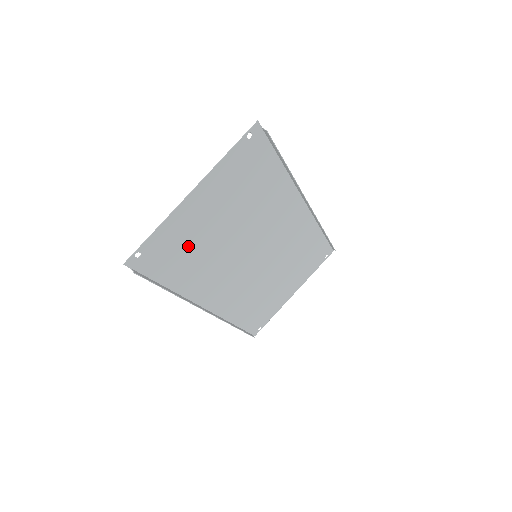
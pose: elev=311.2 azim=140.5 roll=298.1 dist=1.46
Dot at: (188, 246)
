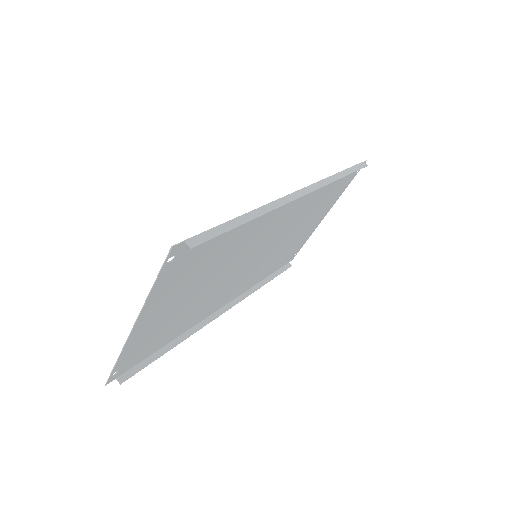
Dot at: (165, 327)
